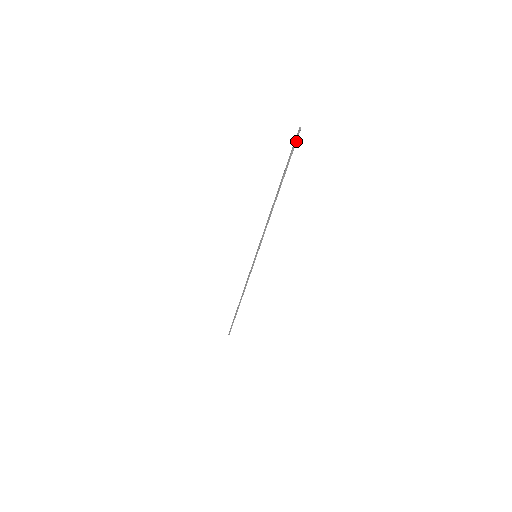
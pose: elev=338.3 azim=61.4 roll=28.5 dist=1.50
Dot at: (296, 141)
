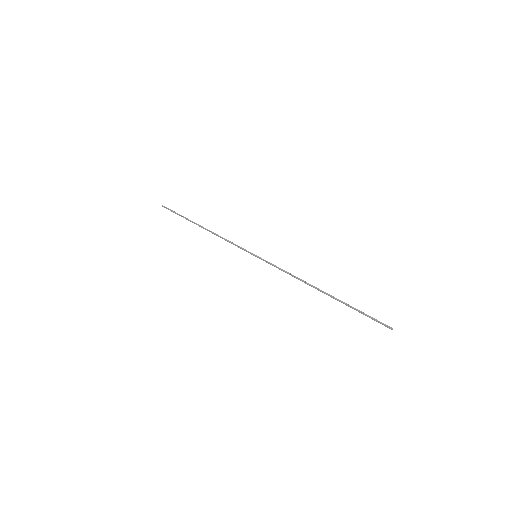
Dot at: (379, 322)
